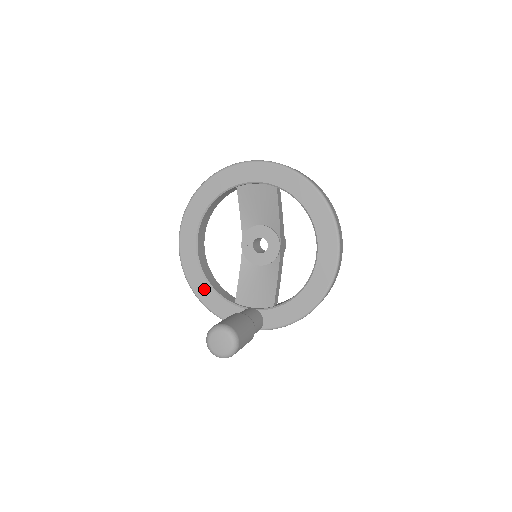
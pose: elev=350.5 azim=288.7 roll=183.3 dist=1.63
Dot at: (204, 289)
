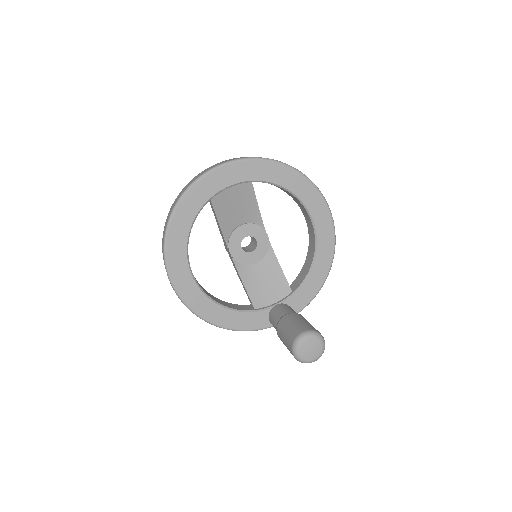
Dot at: (220, 314)
